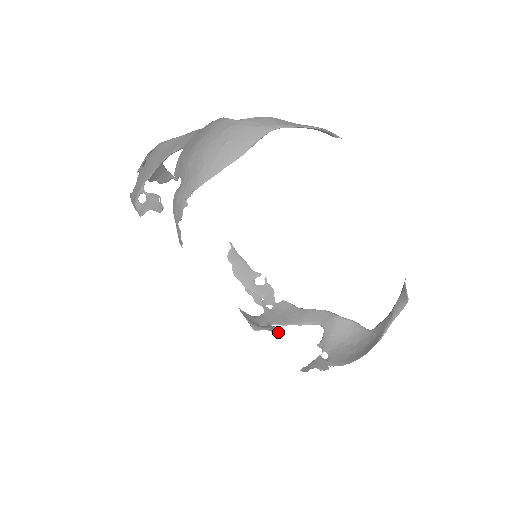
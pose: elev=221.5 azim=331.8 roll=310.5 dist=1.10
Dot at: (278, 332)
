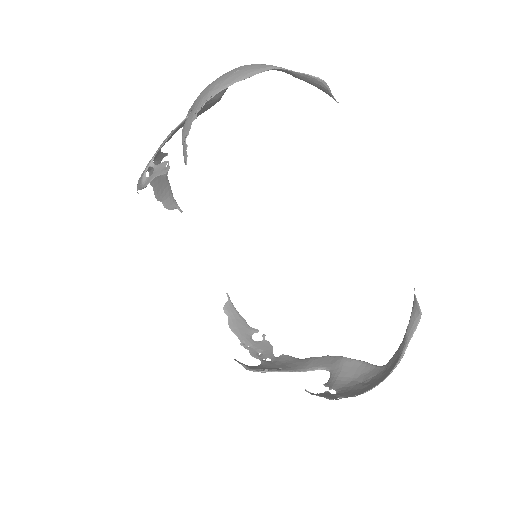
Dot at: (277, 368)
